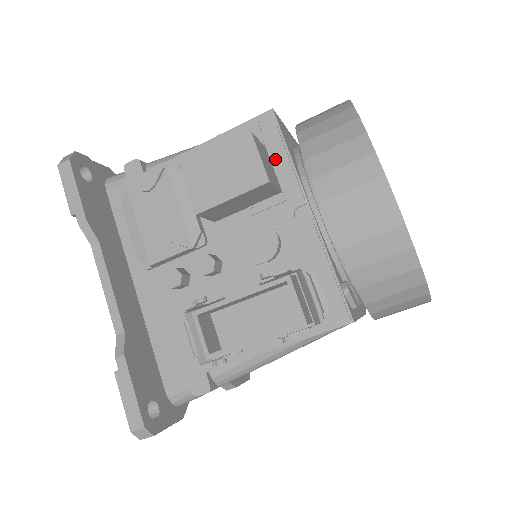
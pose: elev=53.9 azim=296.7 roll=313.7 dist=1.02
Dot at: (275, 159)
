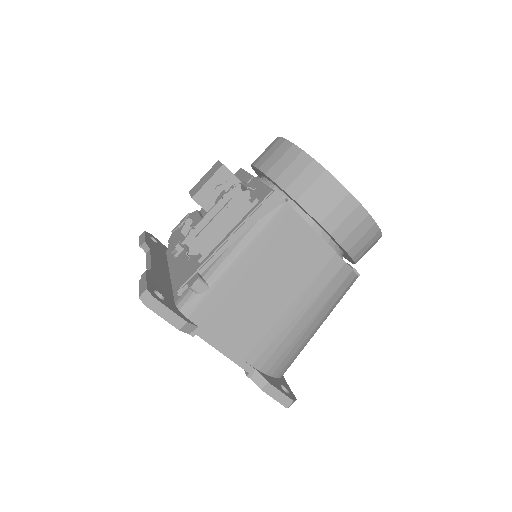
Dot at: (240, 177)
